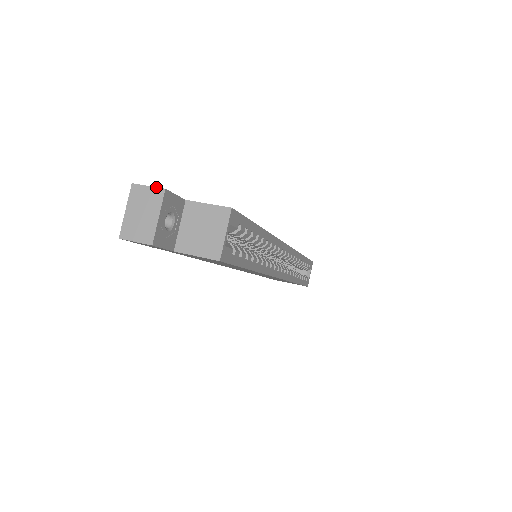
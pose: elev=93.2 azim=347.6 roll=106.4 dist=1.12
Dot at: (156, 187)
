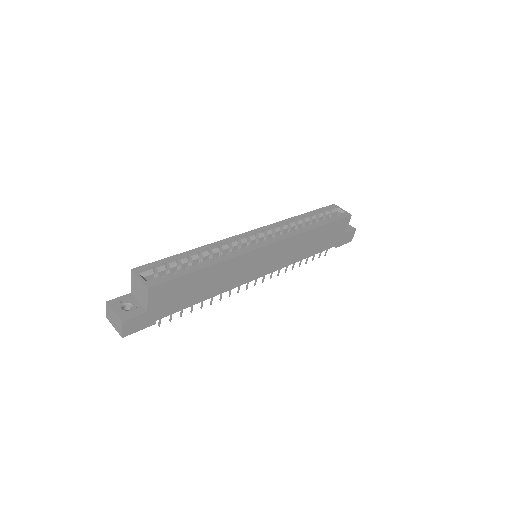
Dot at: (106, 306)
